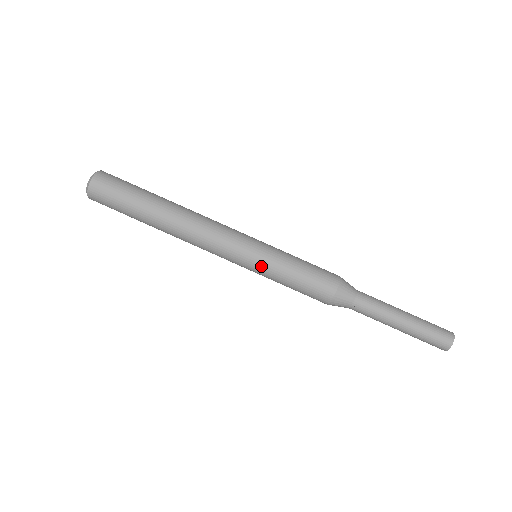
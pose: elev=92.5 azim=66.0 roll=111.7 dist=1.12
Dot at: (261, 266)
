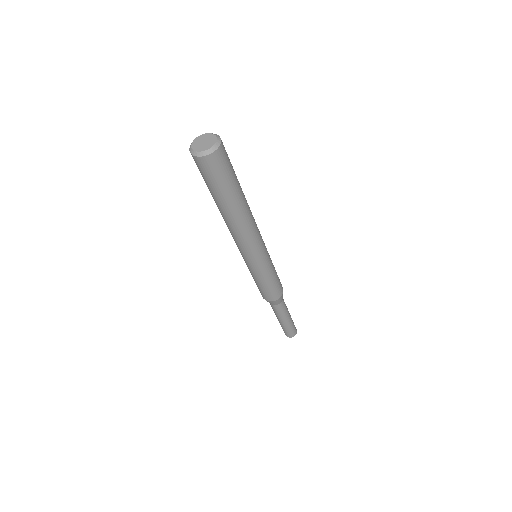
Dot at: (264, 268)
